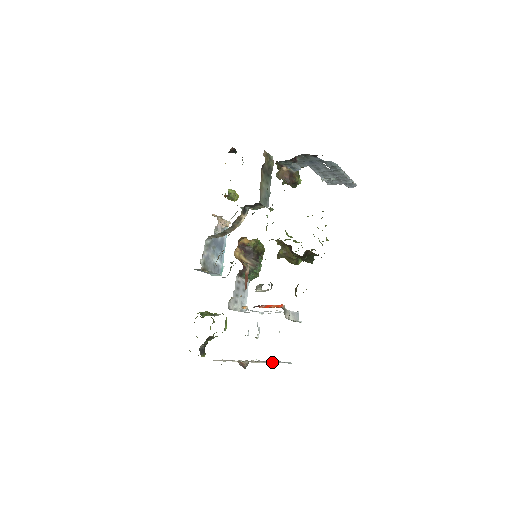
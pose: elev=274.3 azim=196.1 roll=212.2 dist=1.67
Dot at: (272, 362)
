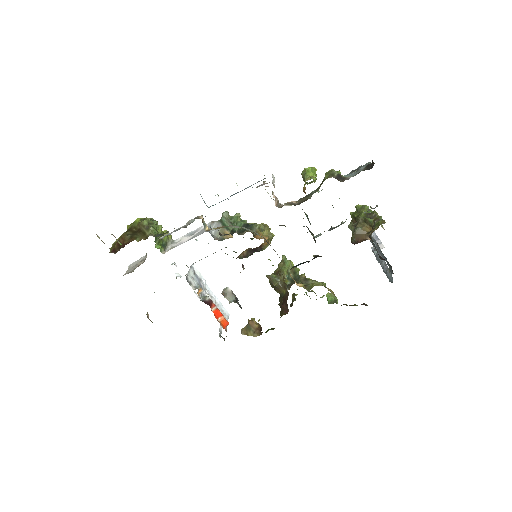
Dot at: occluded
